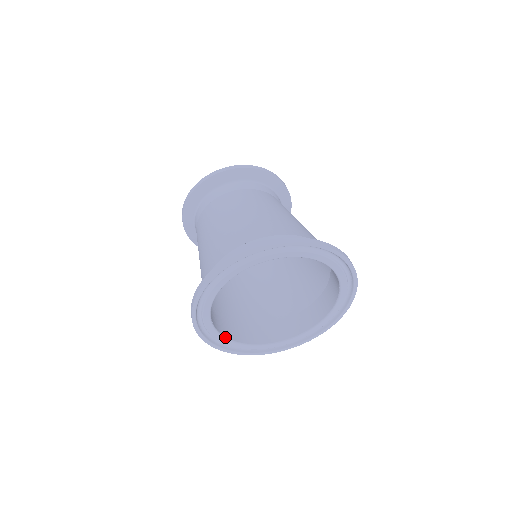
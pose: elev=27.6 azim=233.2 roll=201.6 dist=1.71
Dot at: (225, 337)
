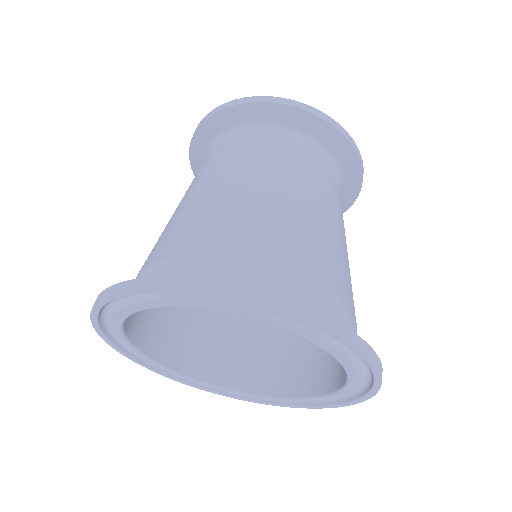
Dot at: (170, 368)
